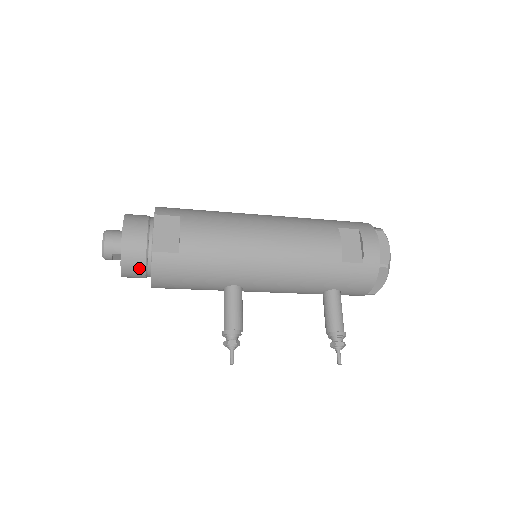
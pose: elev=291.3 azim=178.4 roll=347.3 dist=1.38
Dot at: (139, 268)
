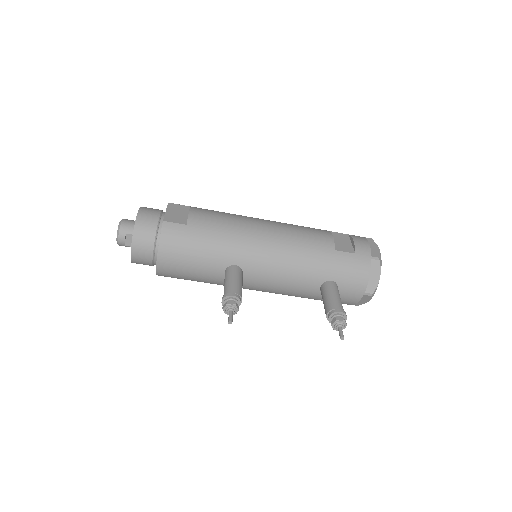
Dot at: (149, 241)
